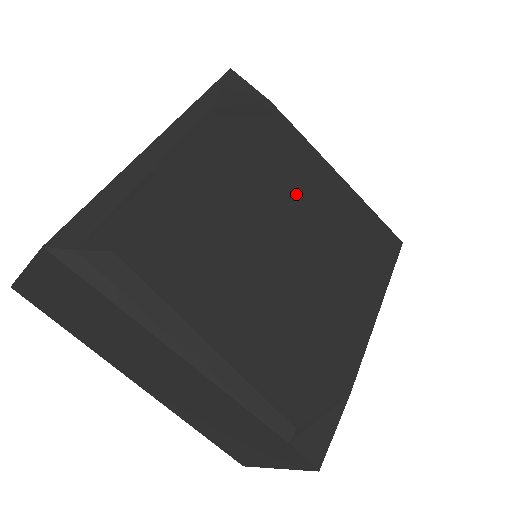
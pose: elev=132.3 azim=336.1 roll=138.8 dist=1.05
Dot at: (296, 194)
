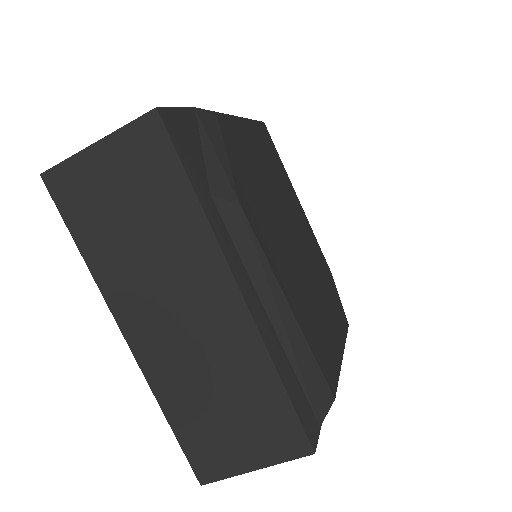
Dot at: (266, 189)
